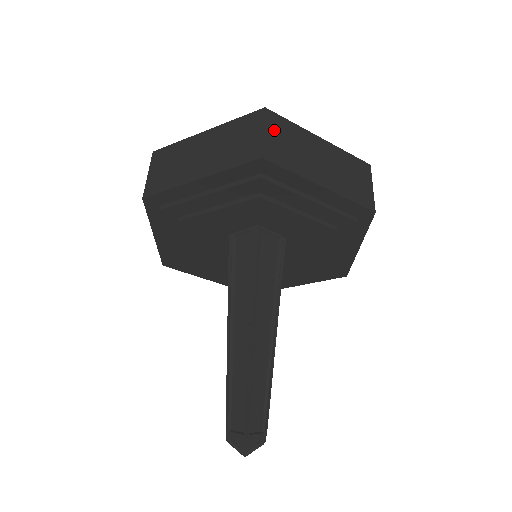
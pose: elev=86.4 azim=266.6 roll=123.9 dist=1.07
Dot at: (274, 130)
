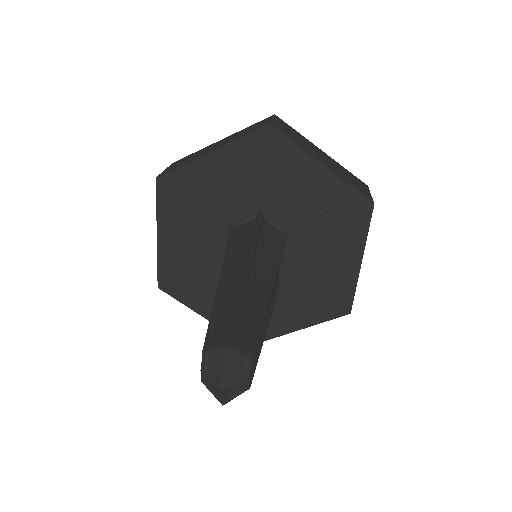
Dot at: (281, 124)
